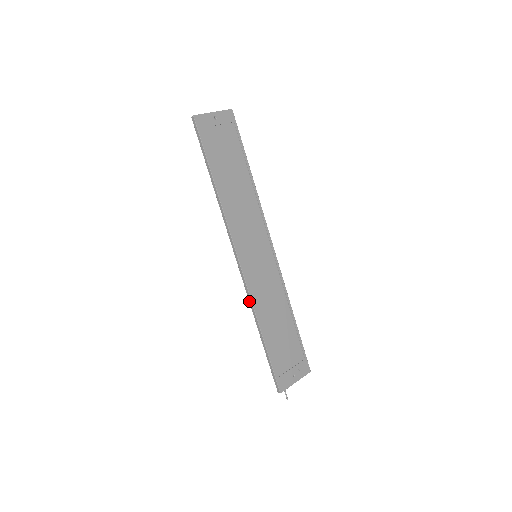
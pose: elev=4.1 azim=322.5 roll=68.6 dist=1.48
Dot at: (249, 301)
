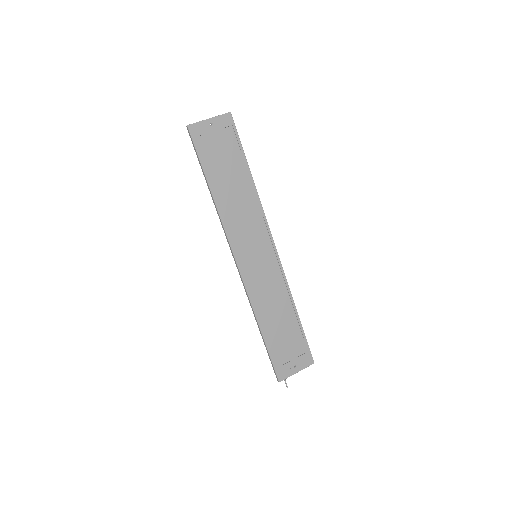
Dot at: (248, 299)
